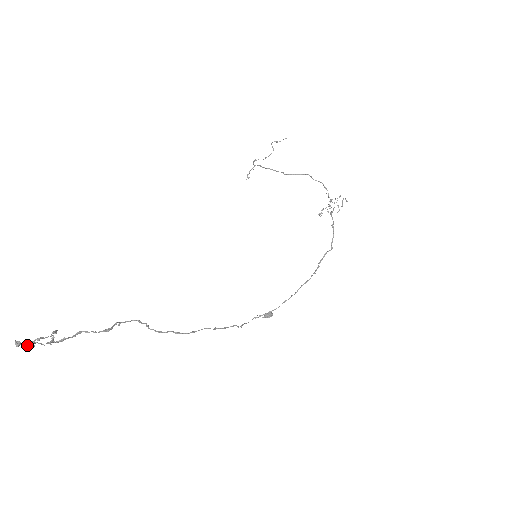
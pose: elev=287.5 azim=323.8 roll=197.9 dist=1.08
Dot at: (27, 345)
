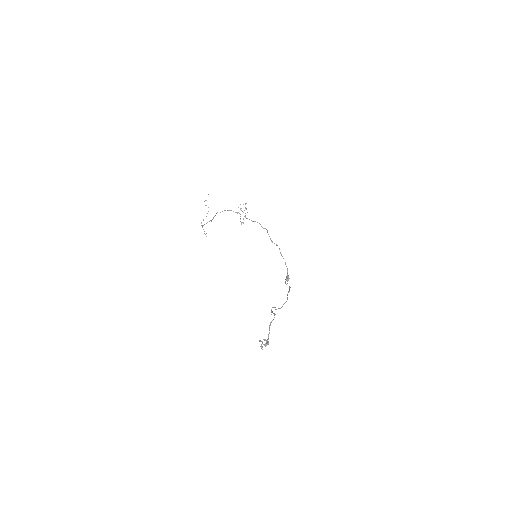
Dot at: (267, 343)
